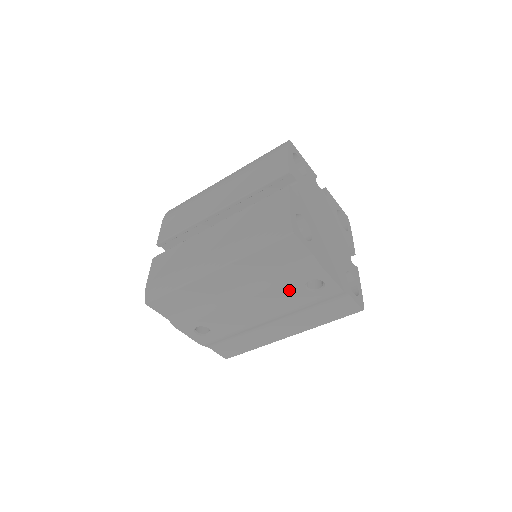
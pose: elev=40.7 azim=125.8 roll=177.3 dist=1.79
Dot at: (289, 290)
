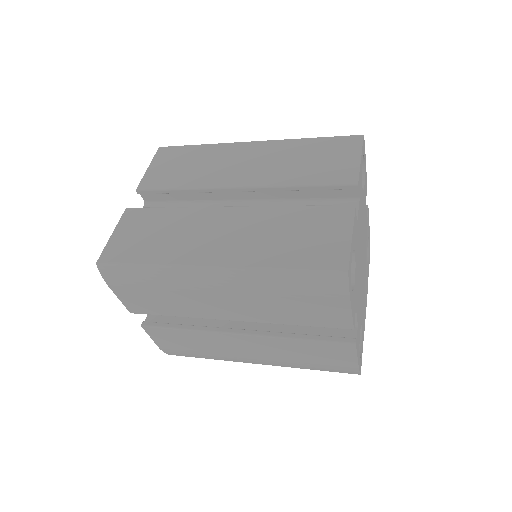
Dot at: occluded
